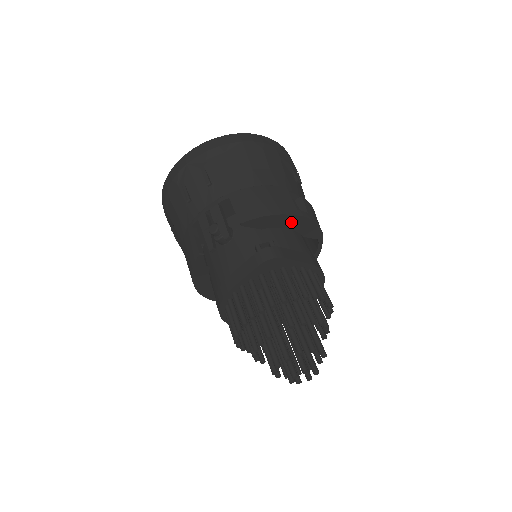
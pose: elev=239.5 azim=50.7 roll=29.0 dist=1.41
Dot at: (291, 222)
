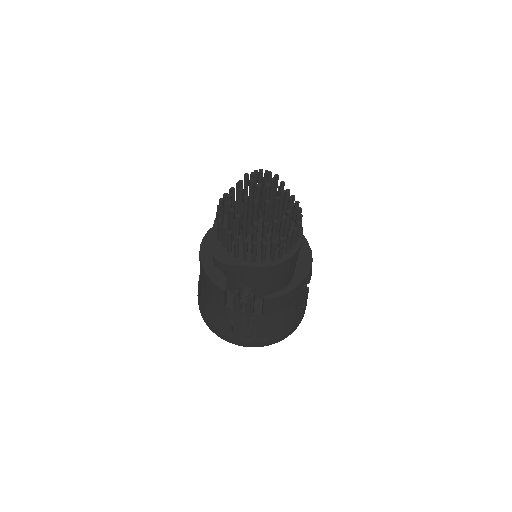
Dot at: (302, 247)
